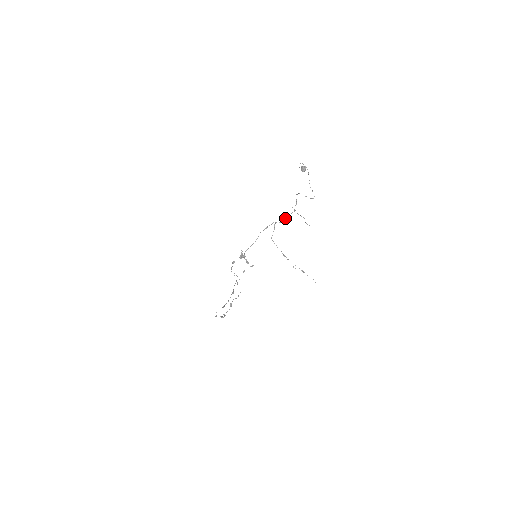
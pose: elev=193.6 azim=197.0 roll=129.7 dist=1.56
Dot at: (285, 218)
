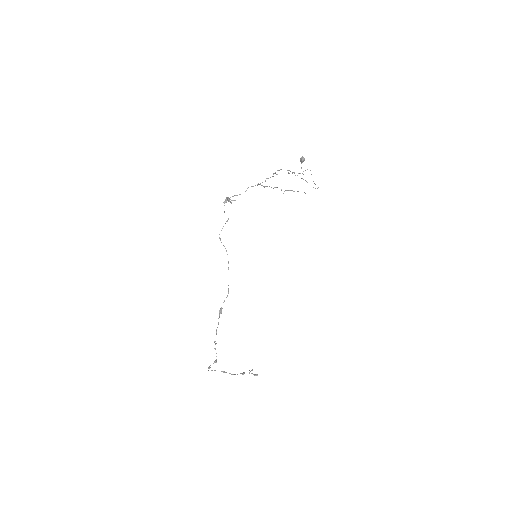
Dot at: occluded
